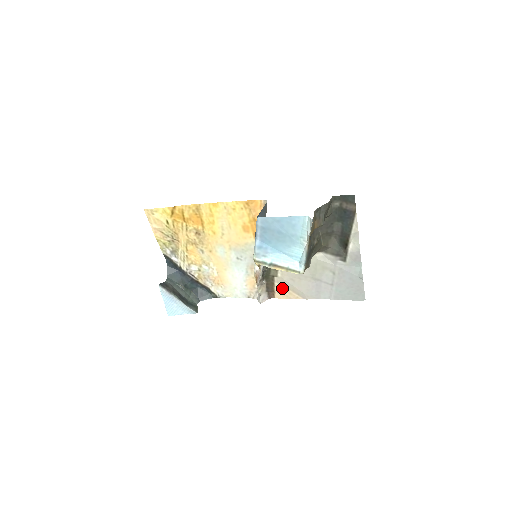
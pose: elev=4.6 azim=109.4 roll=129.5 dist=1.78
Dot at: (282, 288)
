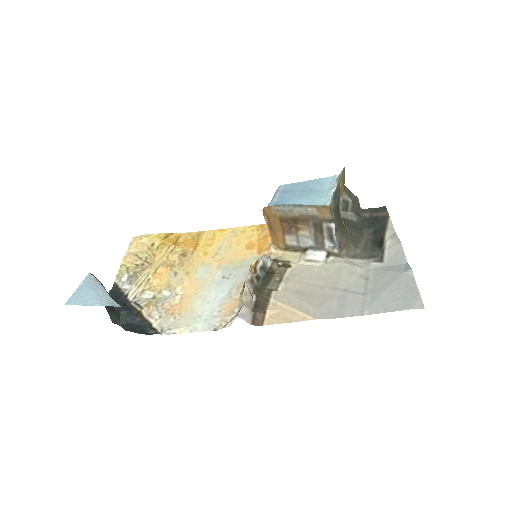
Dot at: (280, 307)
